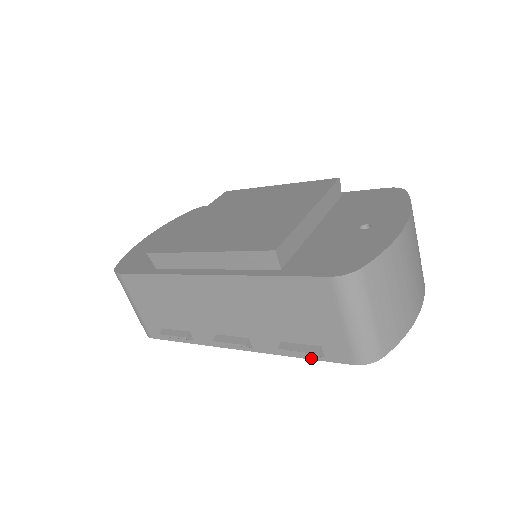
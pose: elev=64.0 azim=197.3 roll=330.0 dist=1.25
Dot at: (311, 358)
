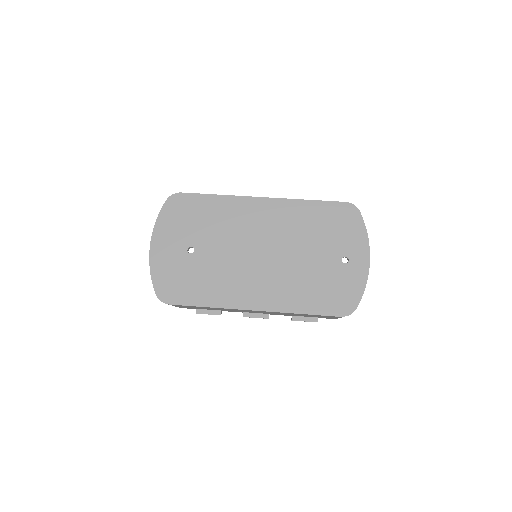
Dot at: occluded
